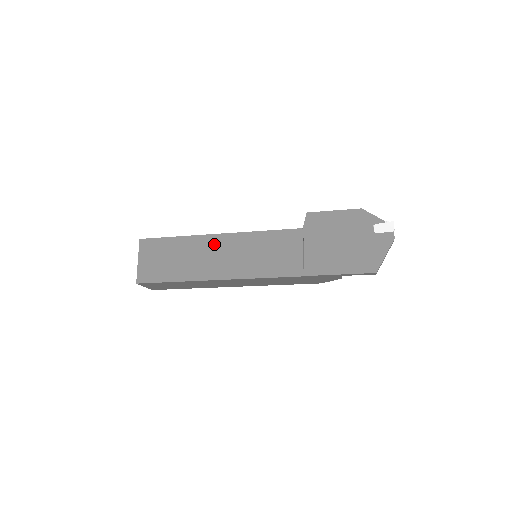
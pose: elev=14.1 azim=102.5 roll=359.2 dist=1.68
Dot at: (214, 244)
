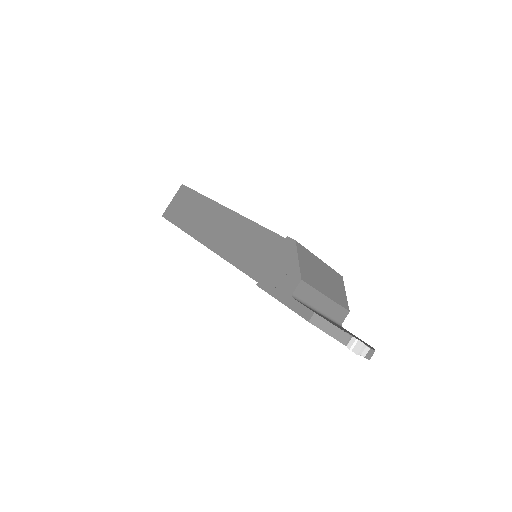
Dot at: occluded
